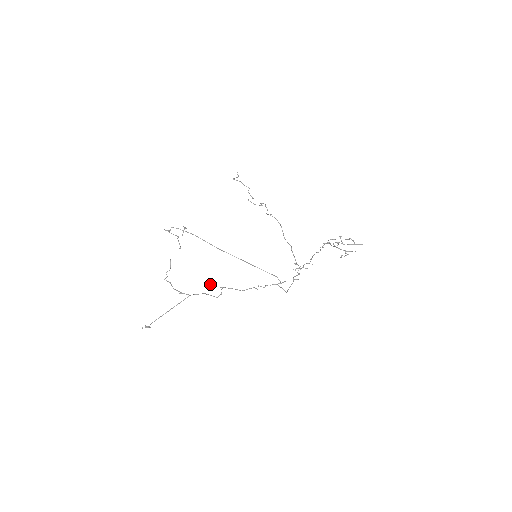
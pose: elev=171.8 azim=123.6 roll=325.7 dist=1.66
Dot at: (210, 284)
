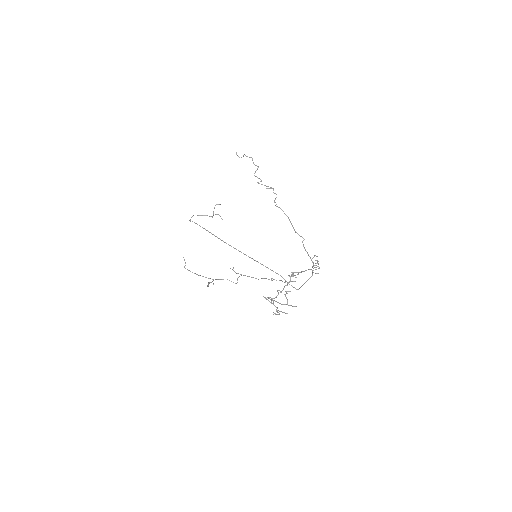
Dot at: (232, 269)
